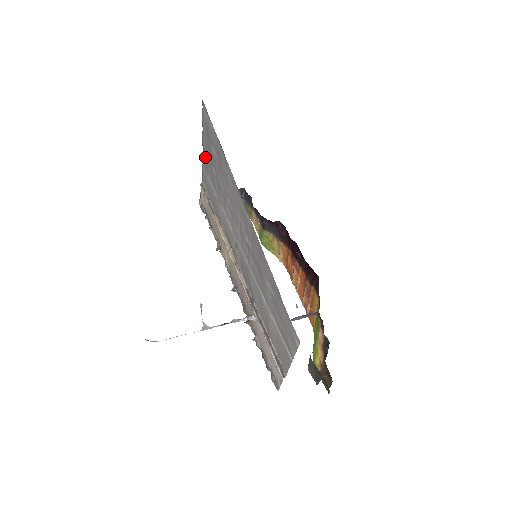
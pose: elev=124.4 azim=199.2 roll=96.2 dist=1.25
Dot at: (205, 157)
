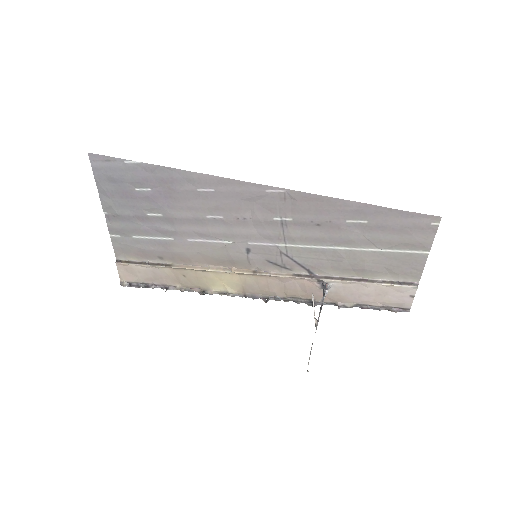
Dot at: (118, 218)
